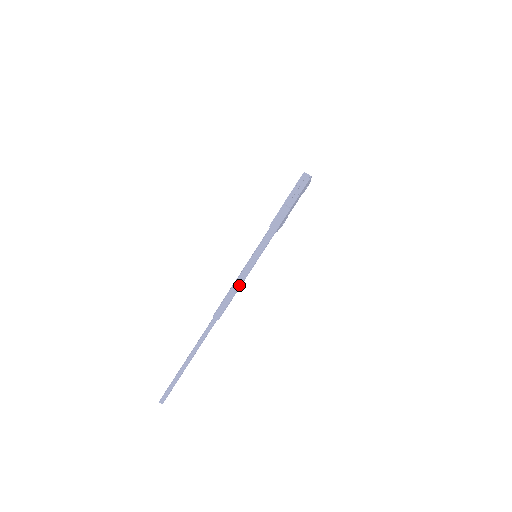
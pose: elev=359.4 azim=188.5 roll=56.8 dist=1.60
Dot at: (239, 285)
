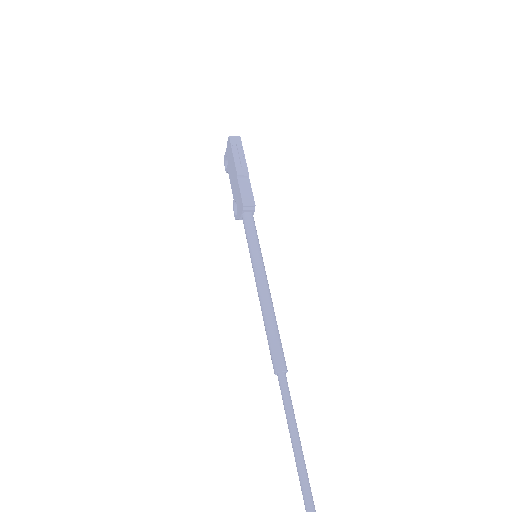
Dot at: (271, 302)
